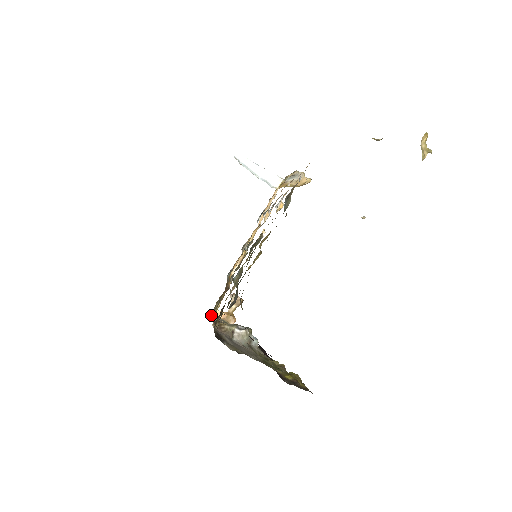
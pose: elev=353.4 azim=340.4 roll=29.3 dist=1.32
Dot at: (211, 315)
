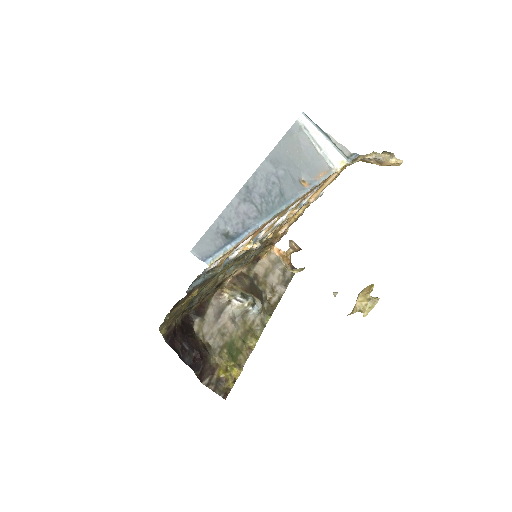
Dot at: (255, 257)
